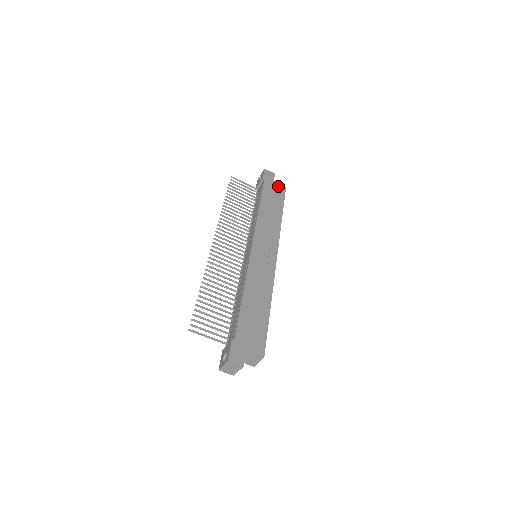
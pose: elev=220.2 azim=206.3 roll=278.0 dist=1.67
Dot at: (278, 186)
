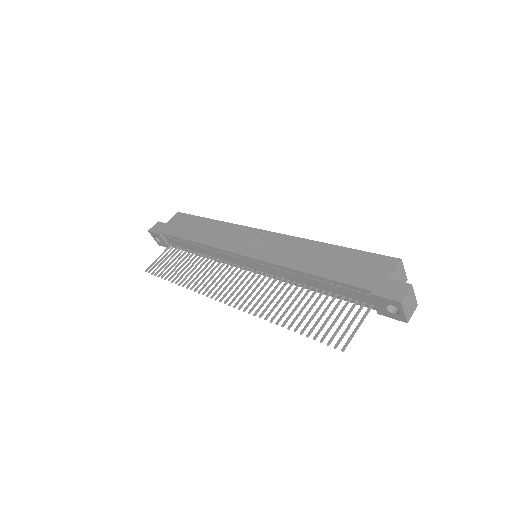
Dot at: (174, 220)
